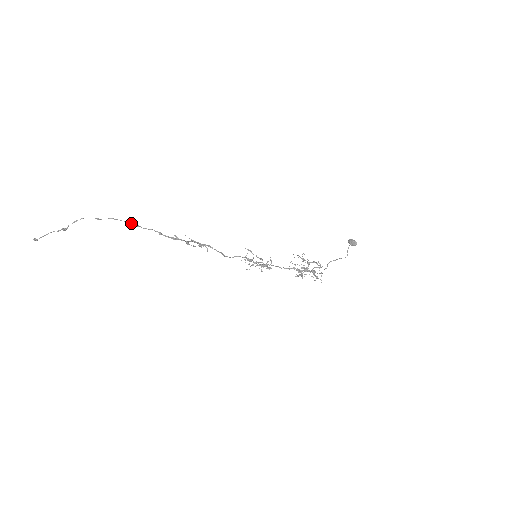
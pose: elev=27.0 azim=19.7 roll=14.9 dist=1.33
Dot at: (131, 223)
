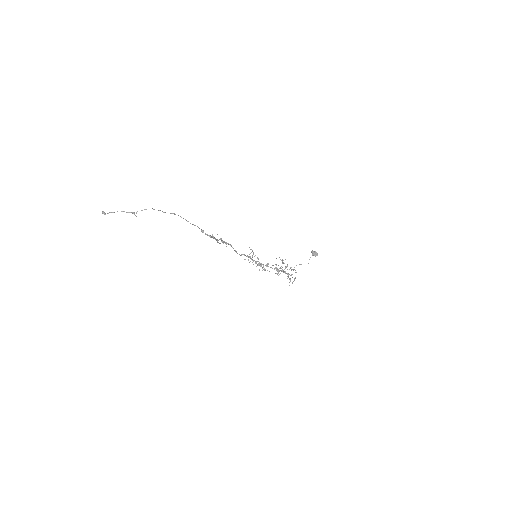
Dot at: occluded
